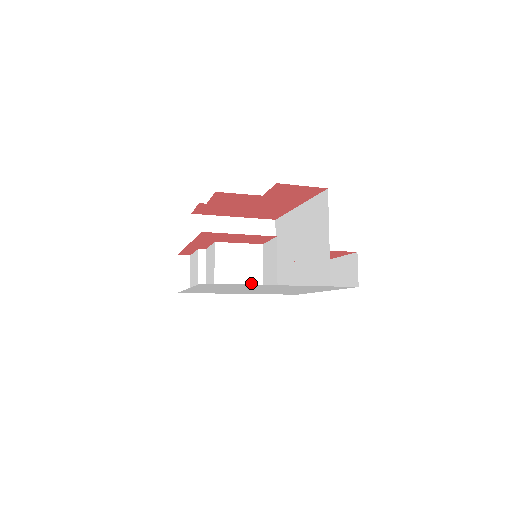
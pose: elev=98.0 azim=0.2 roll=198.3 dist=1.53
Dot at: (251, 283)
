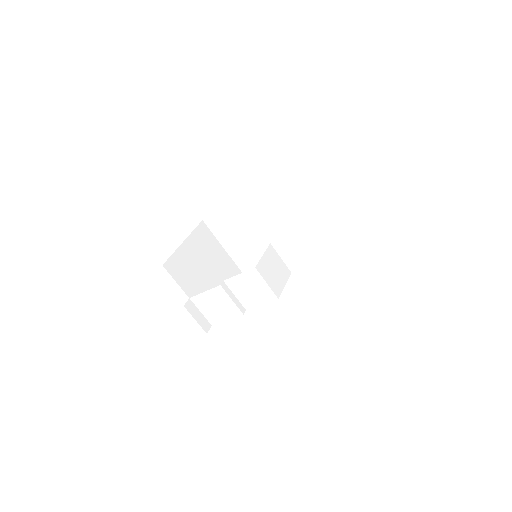
Dot at: (286, 276)
